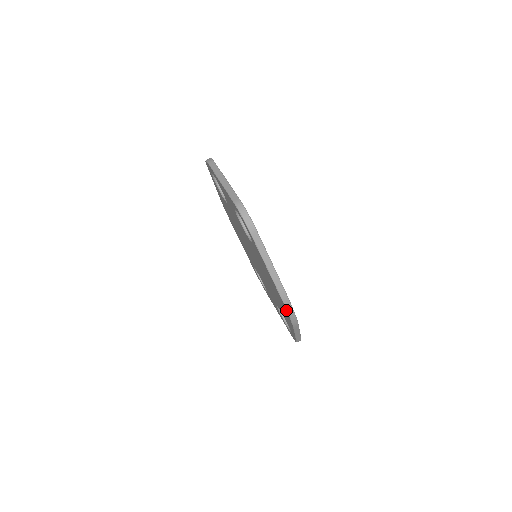
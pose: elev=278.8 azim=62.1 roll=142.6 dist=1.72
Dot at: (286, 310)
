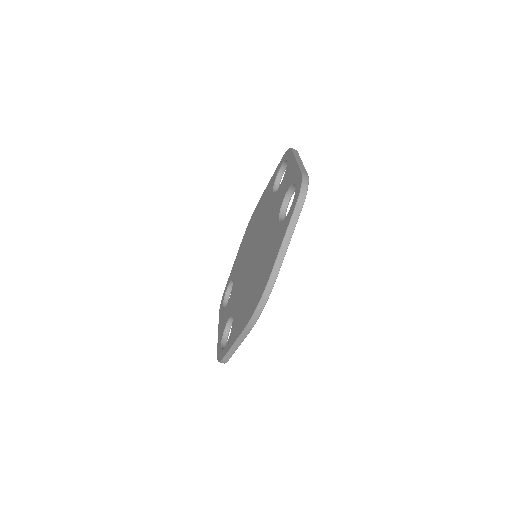
Dot at: (260, 299)
